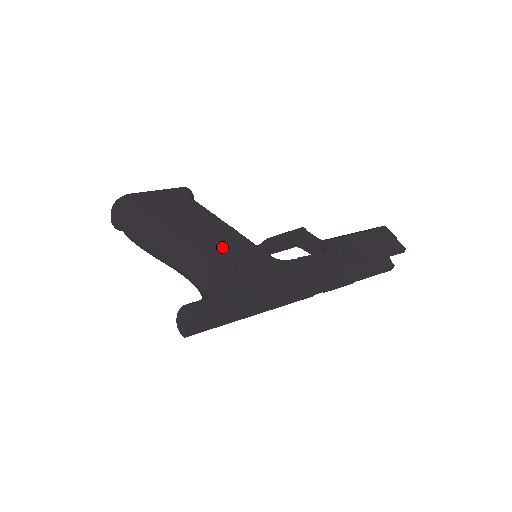
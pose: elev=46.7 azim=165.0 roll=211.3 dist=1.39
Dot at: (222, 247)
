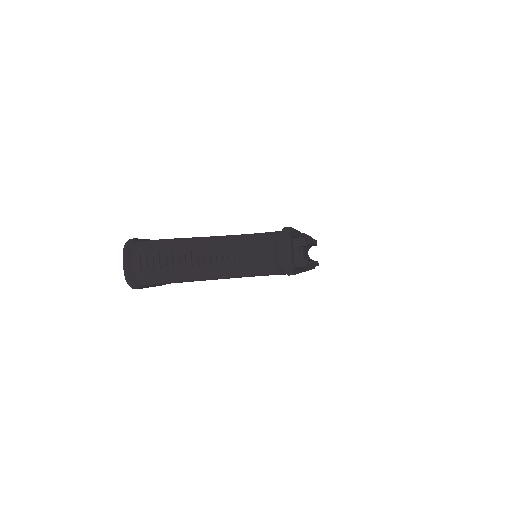
Dot at: occluded
